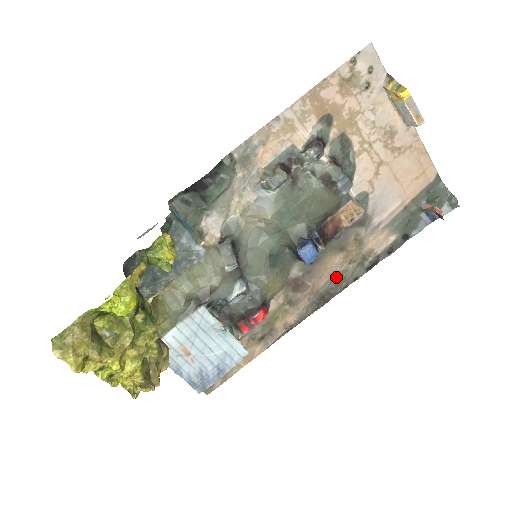
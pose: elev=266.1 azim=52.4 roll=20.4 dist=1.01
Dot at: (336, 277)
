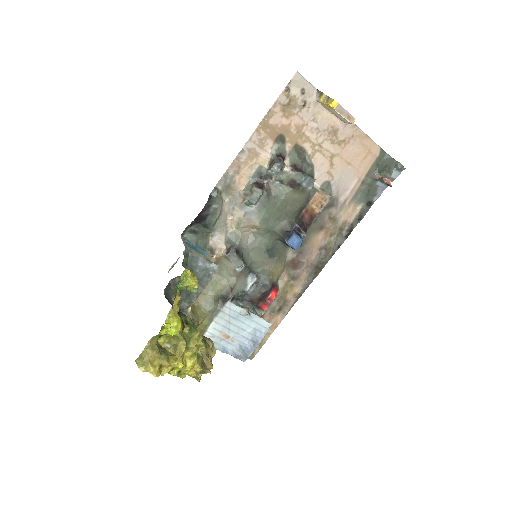
Dot at: (323, 249)
